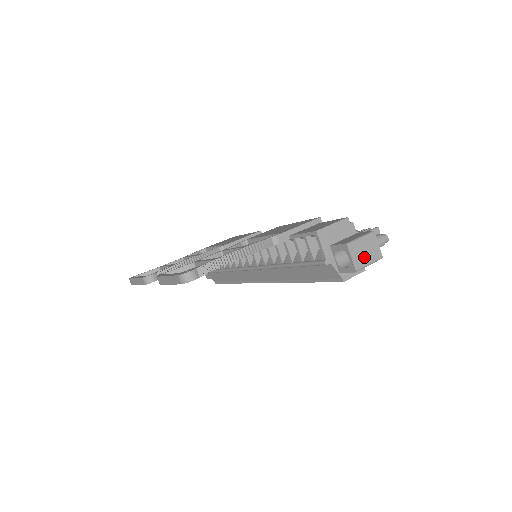
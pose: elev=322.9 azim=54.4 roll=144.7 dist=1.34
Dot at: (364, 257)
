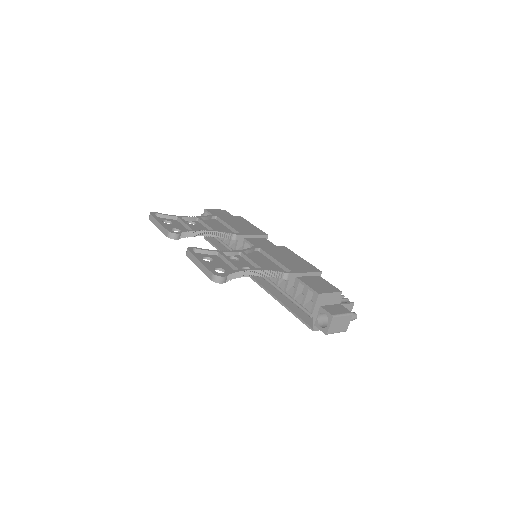
Dot at: (337, 327)
